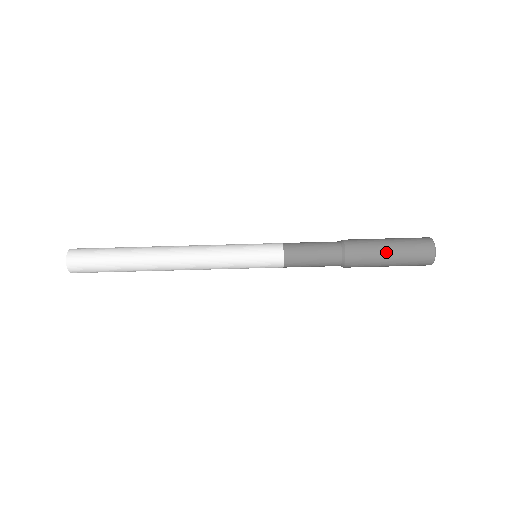
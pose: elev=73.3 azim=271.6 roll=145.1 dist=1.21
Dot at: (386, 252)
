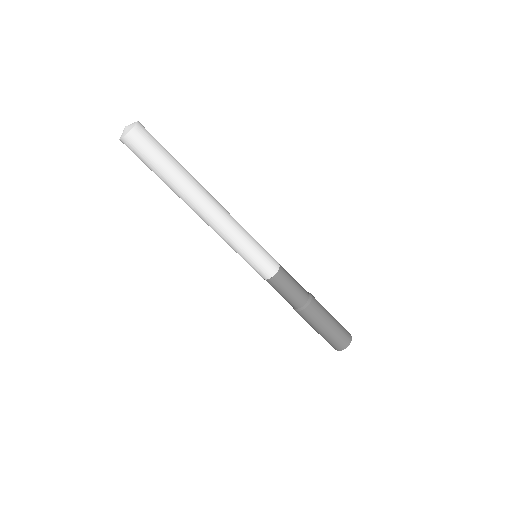
Dot at: (318, 330)
